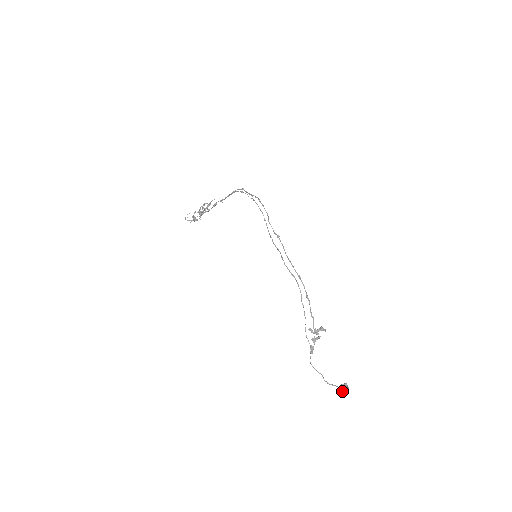
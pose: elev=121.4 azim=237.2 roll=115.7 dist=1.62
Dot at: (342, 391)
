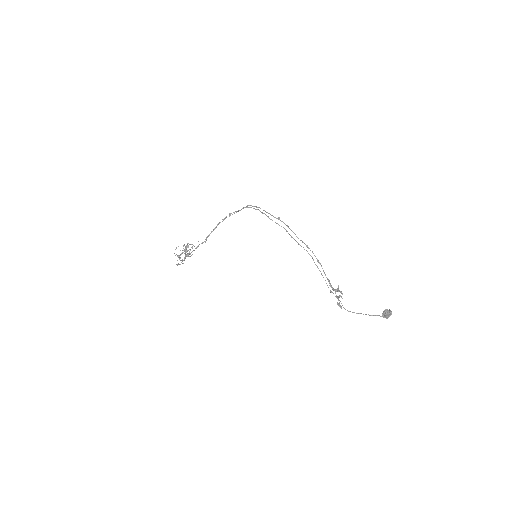
Dot at: (387, 316)
